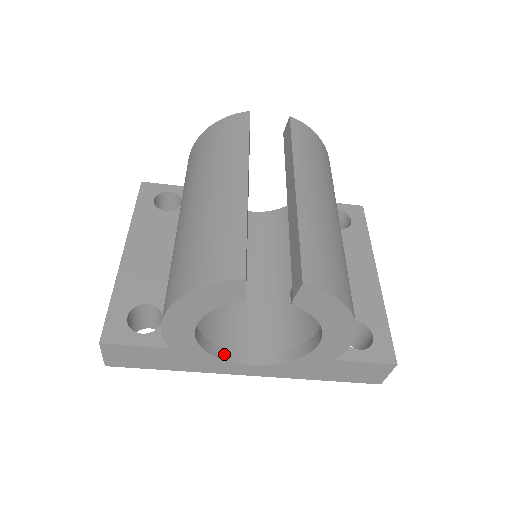
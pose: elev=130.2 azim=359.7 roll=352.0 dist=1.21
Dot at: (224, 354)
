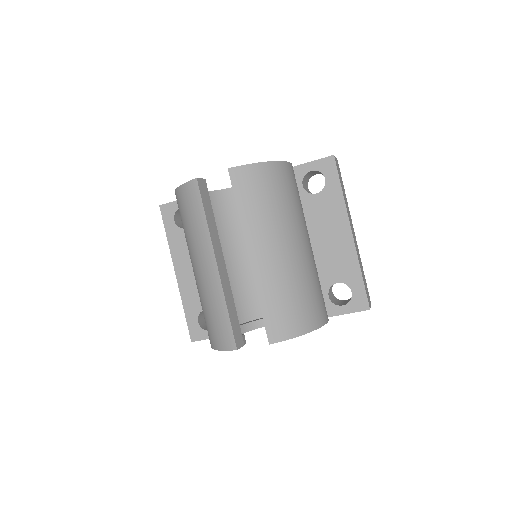
Dot at: (260, 323)
